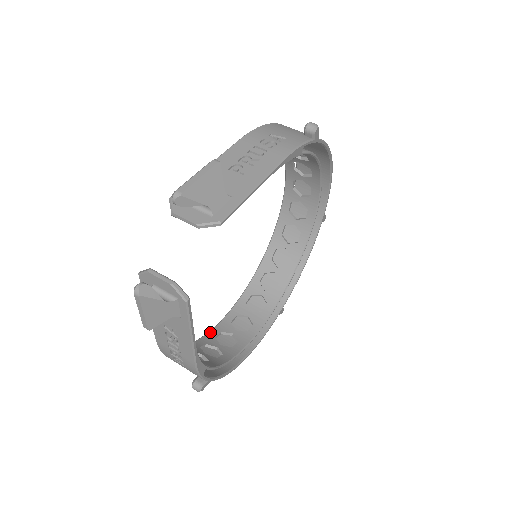
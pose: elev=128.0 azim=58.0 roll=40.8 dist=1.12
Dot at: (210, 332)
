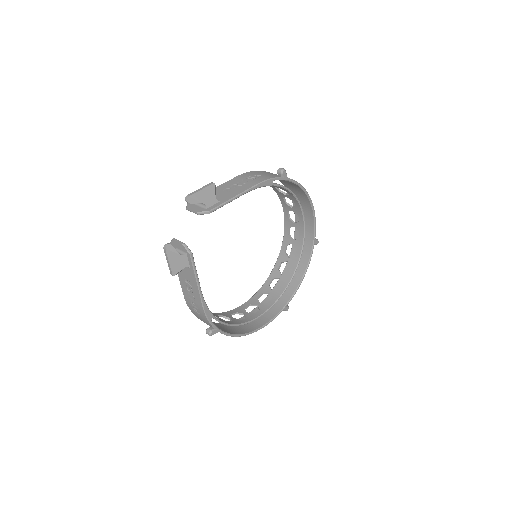
Dot at: (229, 311)
